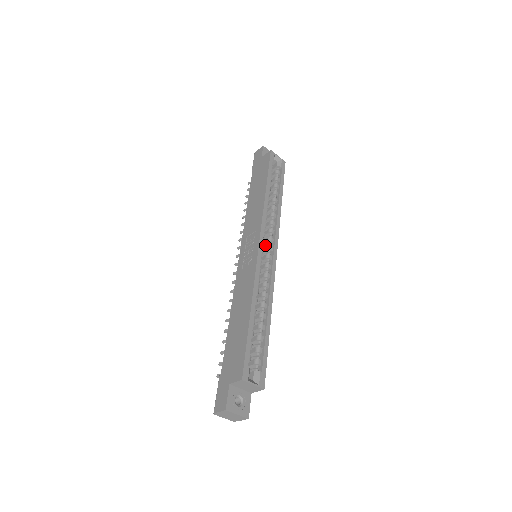
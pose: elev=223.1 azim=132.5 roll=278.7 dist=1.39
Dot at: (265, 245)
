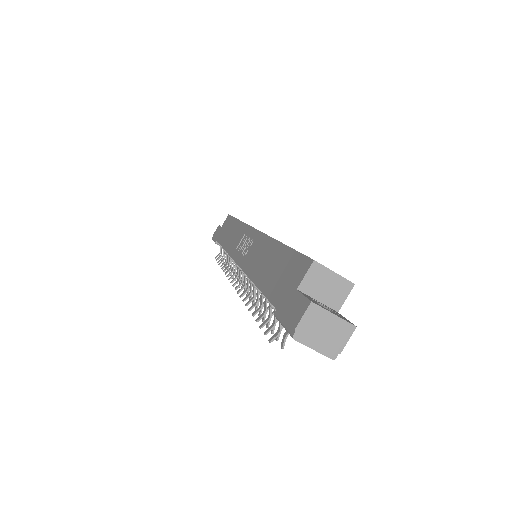
Dot at: occluded
